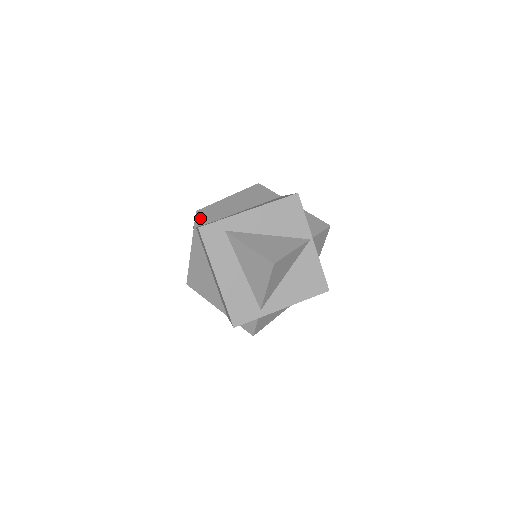
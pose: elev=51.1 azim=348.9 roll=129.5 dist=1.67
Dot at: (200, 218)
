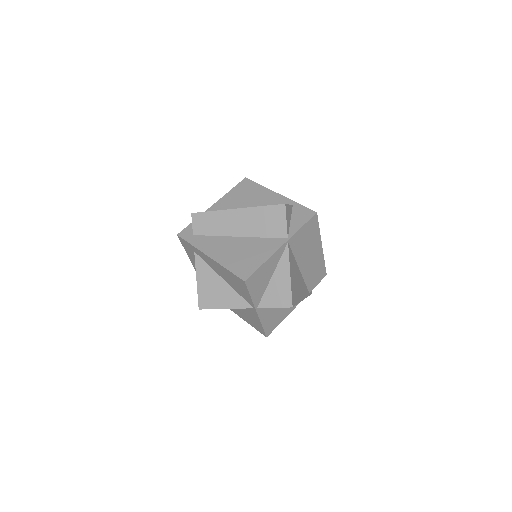
Dot at: (194, 219)
